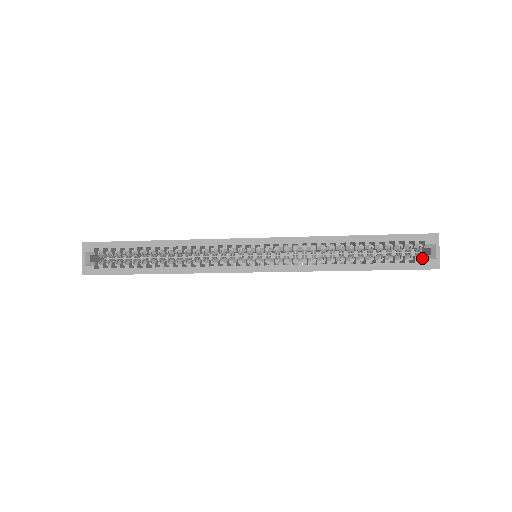
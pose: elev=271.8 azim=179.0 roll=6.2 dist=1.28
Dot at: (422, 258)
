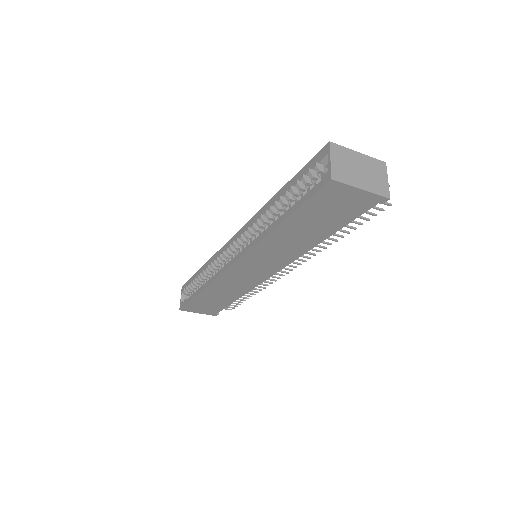
Dot at: occluded
